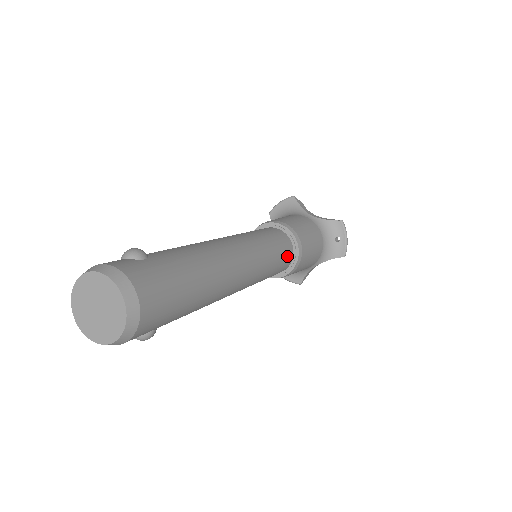
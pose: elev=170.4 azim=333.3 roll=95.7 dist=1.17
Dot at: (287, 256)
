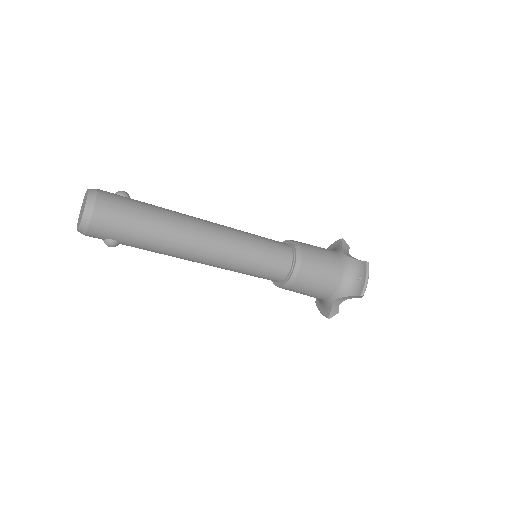
Dot at: (280, 263)
